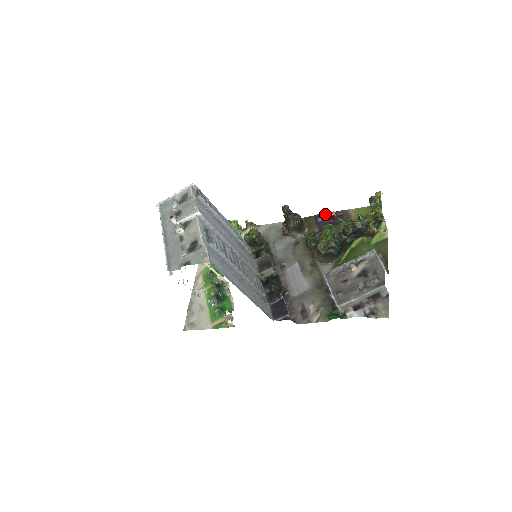
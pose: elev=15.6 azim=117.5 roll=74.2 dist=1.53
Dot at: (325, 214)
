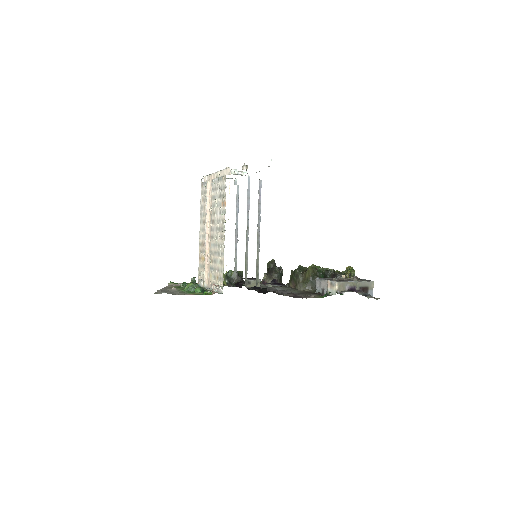
Dot at: occluded
